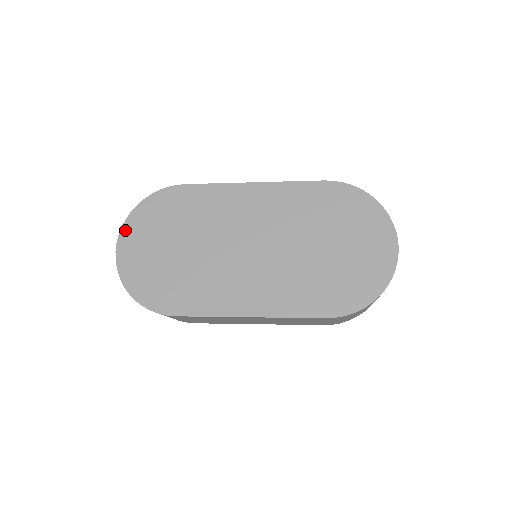
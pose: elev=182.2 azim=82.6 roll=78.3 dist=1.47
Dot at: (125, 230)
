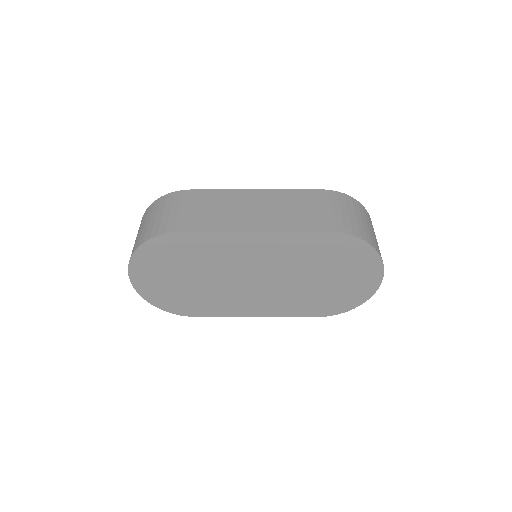
Dot at: (133, 266)
